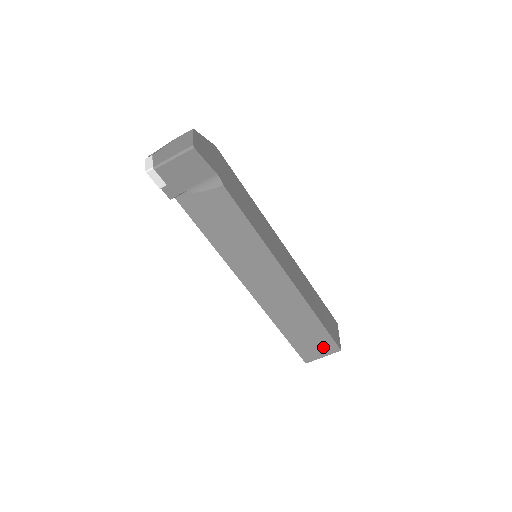
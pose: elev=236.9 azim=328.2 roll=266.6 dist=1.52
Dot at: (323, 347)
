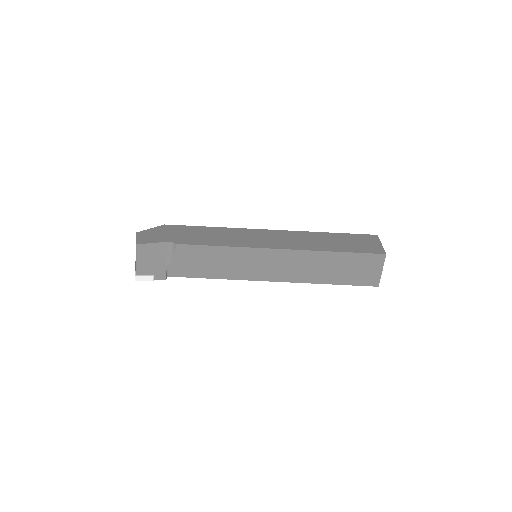
Dot at: (371, 265)
